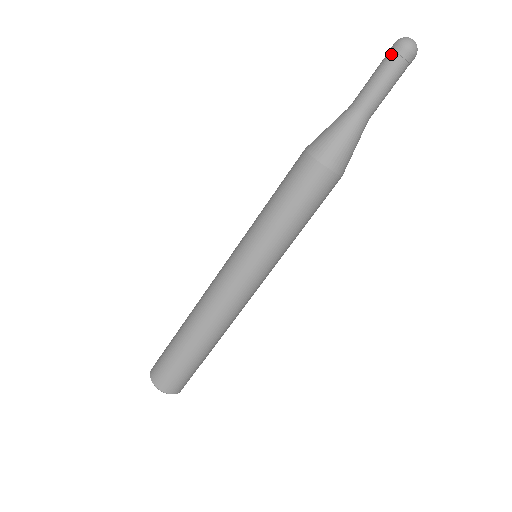
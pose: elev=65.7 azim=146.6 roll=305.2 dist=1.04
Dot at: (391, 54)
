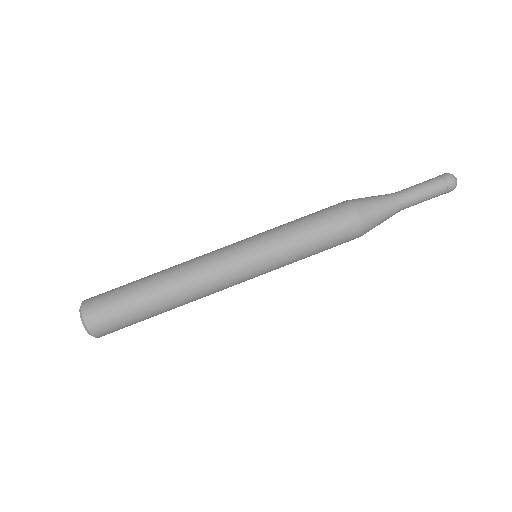
Dot at: (437, 176)
